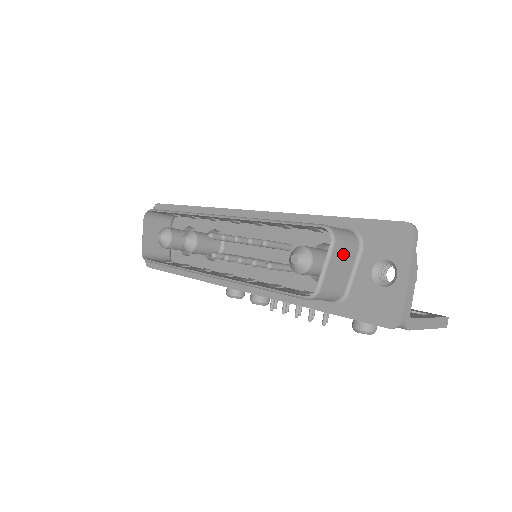
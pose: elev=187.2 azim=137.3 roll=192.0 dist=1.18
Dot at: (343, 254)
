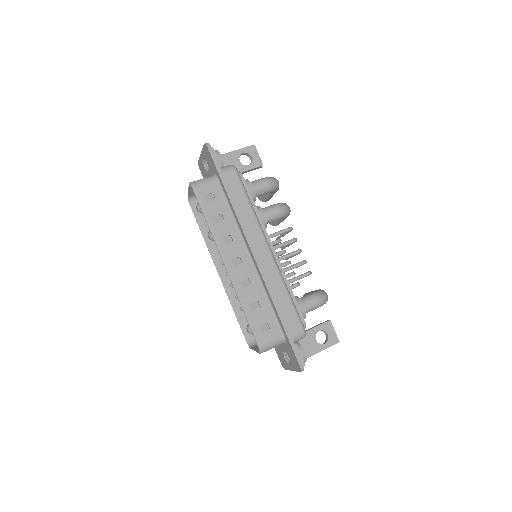
Dot at: occluded
